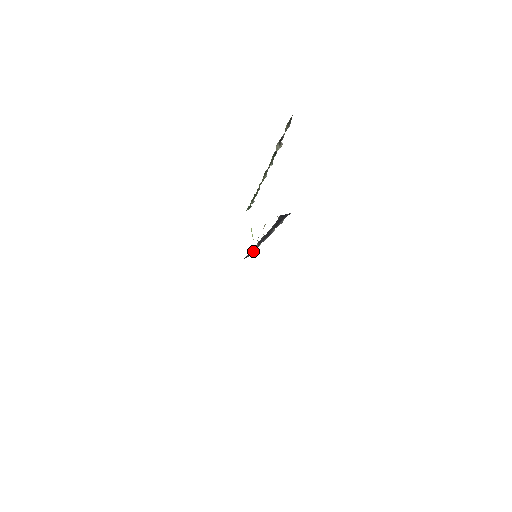
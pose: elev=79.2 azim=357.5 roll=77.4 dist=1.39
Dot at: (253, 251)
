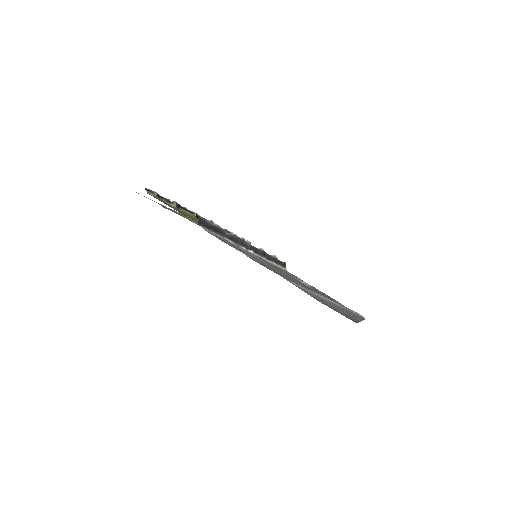
Dot at: (273, 257)
